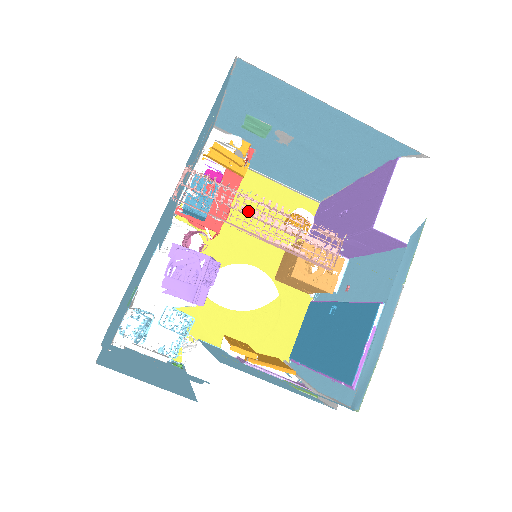
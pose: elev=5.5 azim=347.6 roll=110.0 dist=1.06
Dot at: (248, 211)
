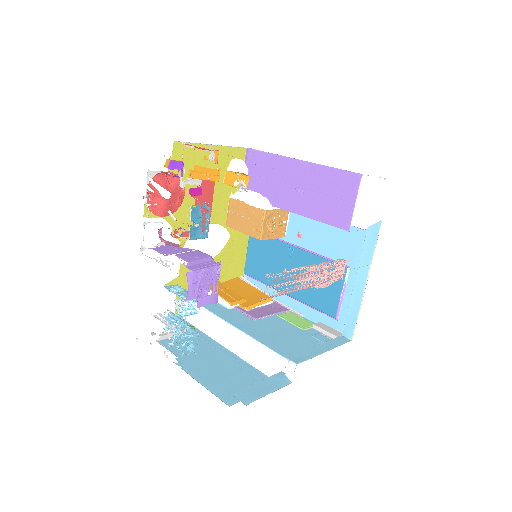
Dot at: (303, 281)
